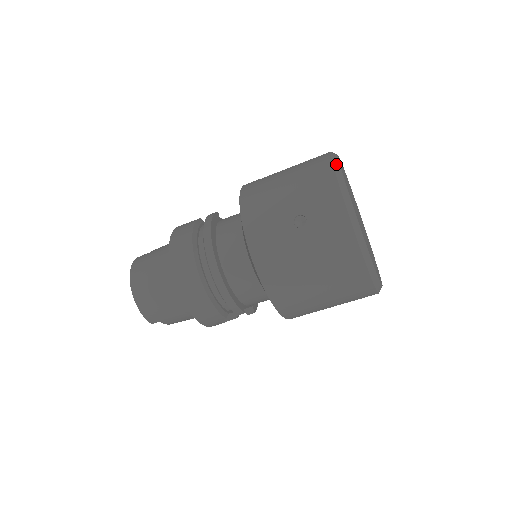
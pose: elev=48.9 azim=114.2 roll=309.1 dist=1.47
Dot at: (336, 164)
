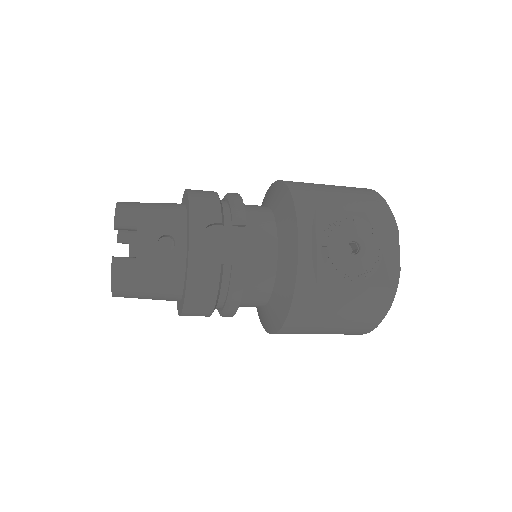
Dot at: occluded
